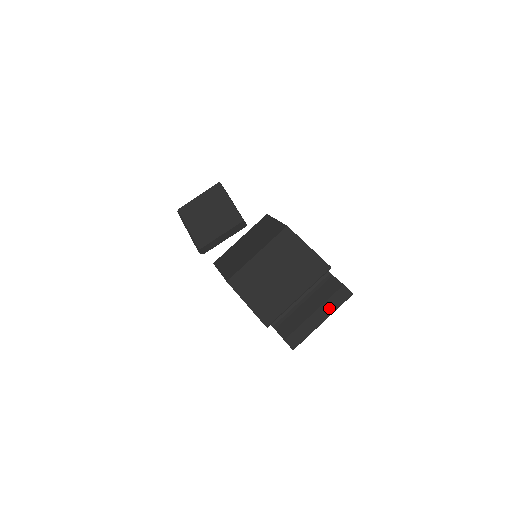
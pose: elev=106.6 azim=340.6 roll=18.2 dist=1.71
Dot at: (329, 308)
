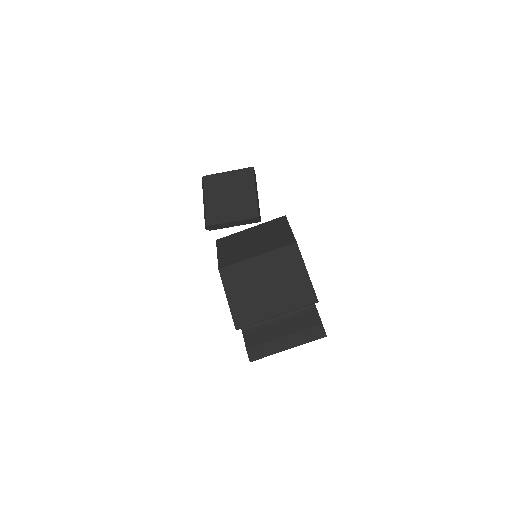
Dot at: (299, 339)
